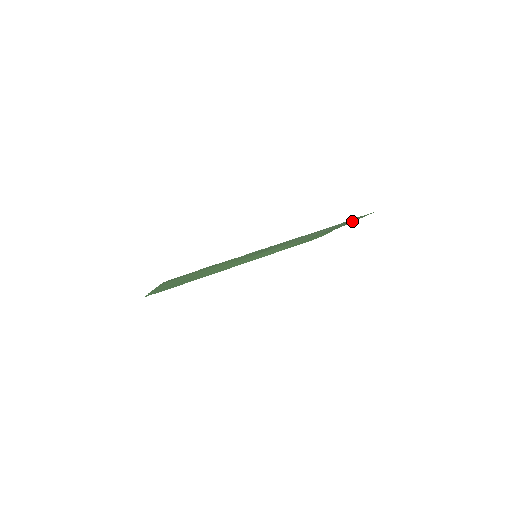
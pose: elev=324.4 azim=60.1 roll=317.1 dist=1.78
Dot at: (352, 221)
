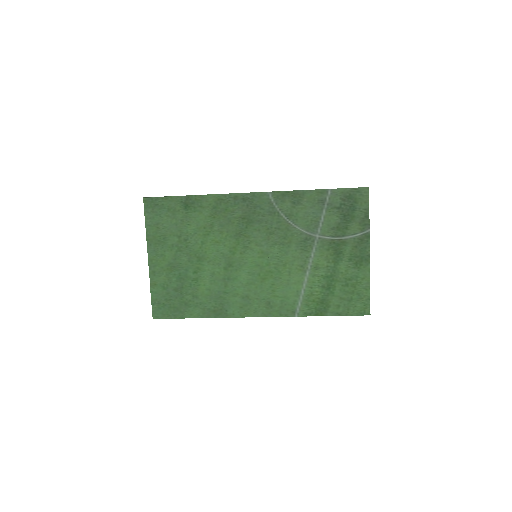
Dot at: (360, 217)
